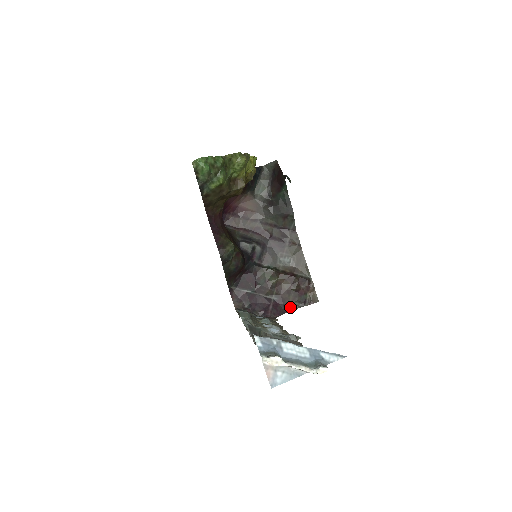
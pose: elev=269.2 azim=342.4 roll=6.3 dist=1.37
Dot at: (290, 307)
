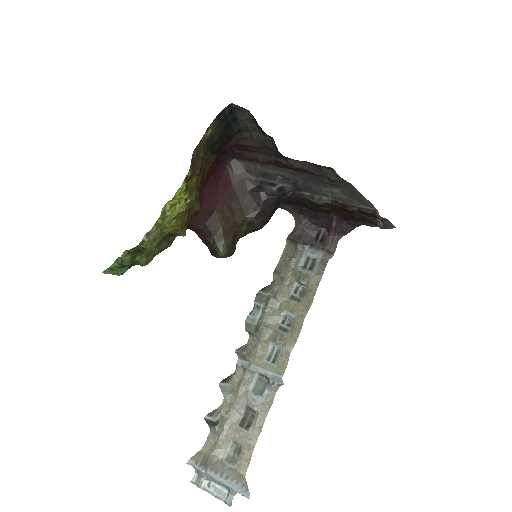
Dot at: (360, 223)
